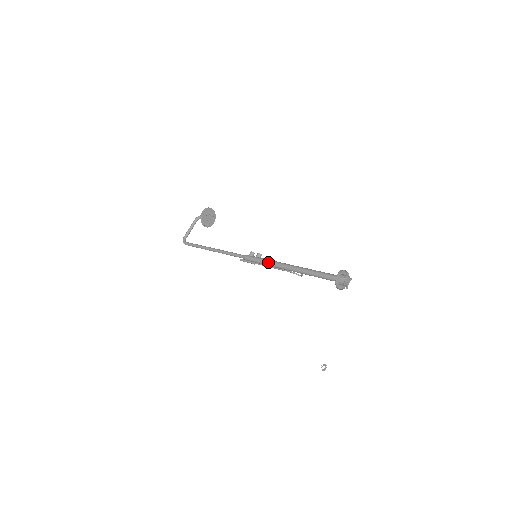
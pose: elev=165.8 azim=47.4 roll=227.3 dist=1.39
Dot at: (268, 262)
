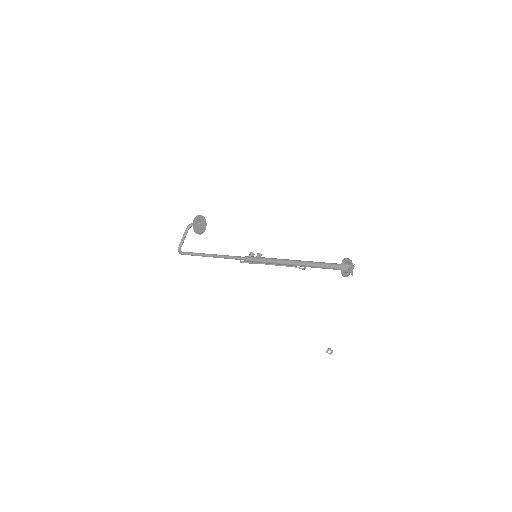
Dot at: (270, 260)
